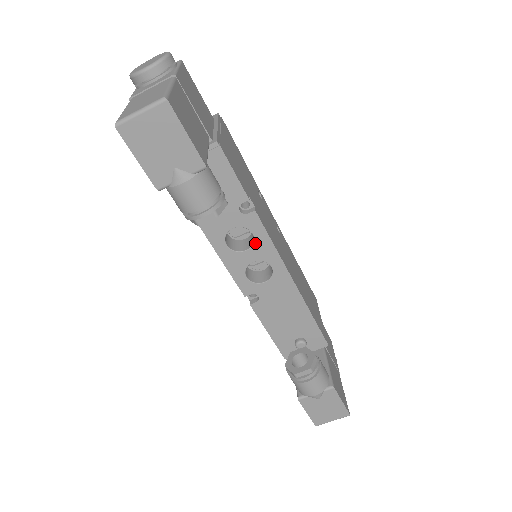
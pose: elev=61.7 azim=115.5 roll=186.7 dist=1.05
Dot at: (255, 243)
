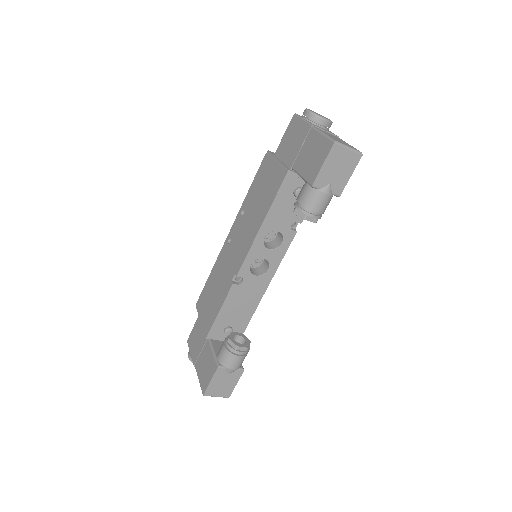
Dot at: (277, 249)
